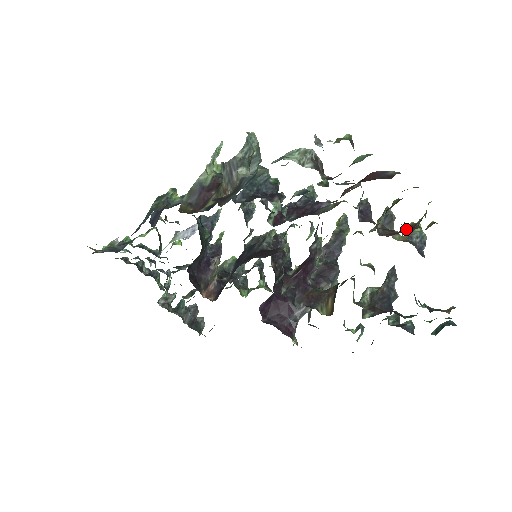
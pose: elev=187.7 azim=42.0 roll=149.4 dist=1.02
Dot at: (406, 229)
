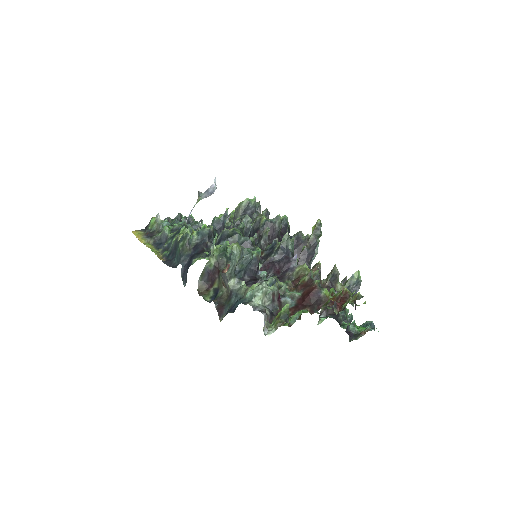
Dot at: (335, 311)
